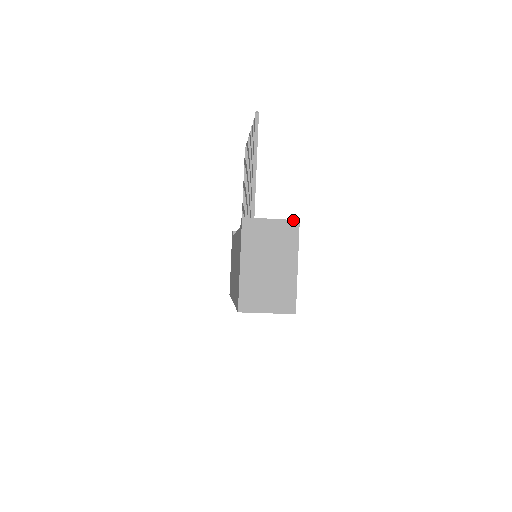
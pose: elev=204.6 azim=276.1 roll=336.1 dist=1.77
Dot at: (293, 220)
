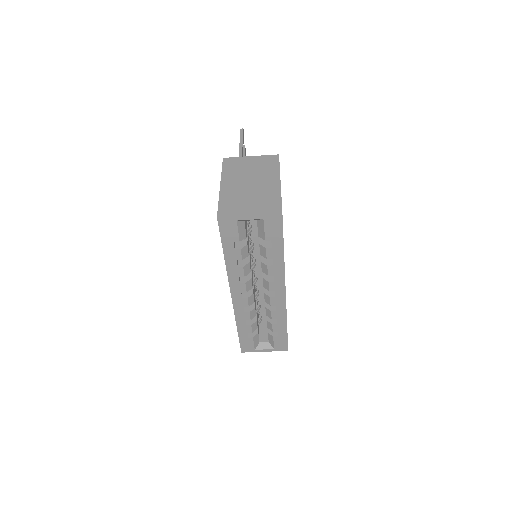
Dot at: (272, 155)
